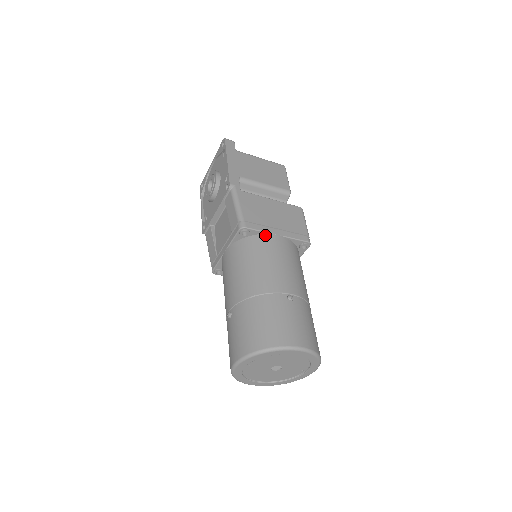
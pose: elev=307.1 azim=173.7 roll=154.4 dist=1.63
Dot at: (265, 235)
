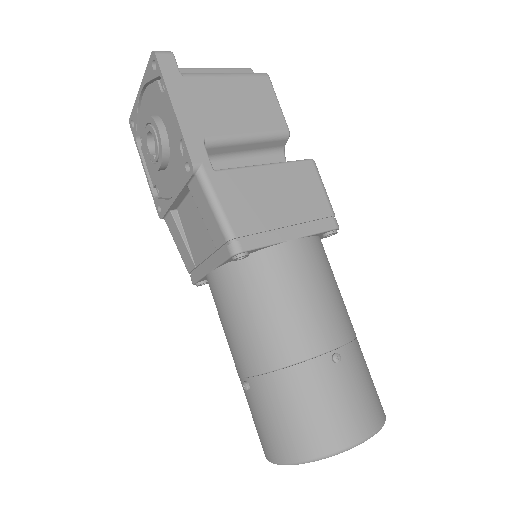
Dot at: (273, 248)
